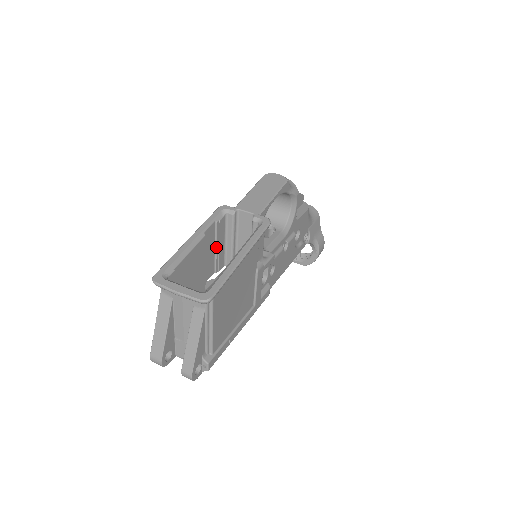
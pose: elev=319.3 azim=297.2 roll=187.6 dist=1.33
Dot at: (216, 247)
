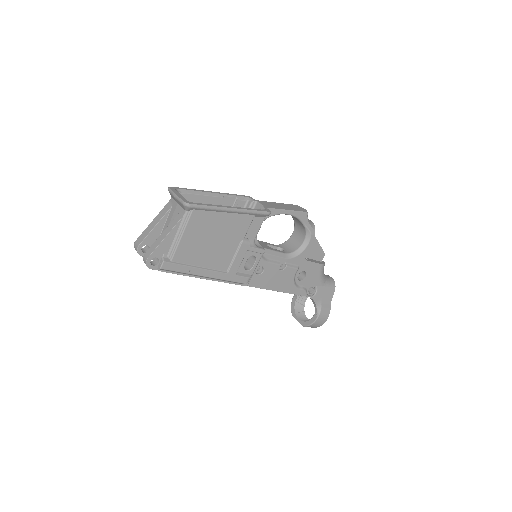
Dot at: occluded
